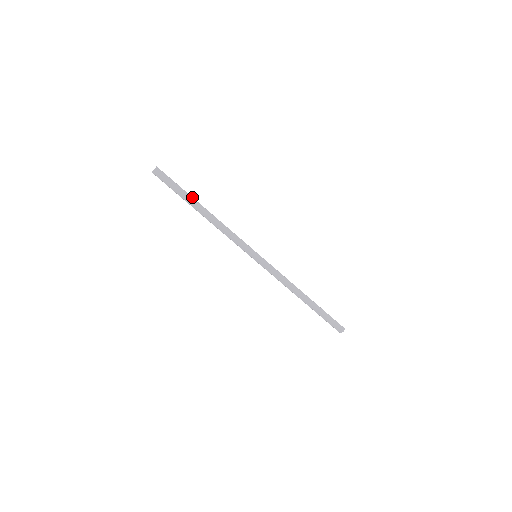
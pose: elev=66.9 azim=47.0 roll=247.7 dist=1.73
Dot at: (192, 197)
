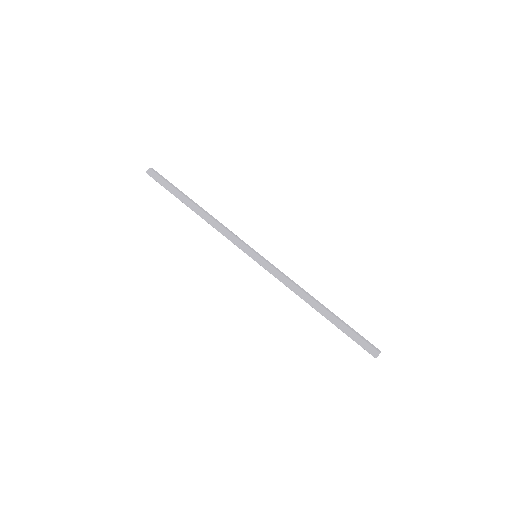
Dot at: (186, 195)
